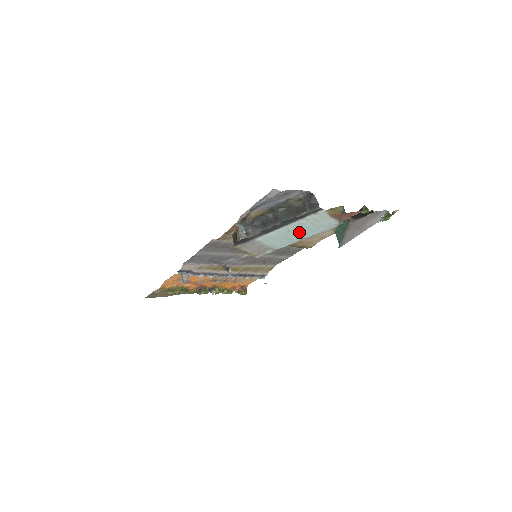
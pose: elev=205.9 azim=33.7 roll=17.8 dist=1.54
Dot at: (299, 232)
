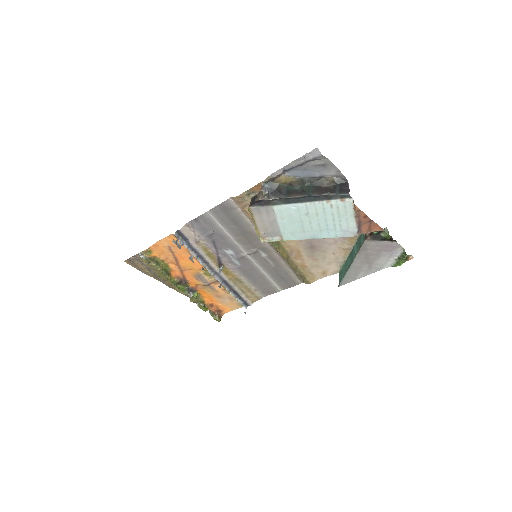
Dot at: (316, 223)
